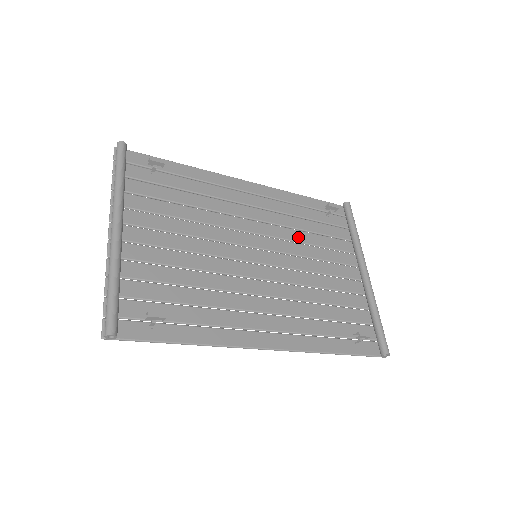
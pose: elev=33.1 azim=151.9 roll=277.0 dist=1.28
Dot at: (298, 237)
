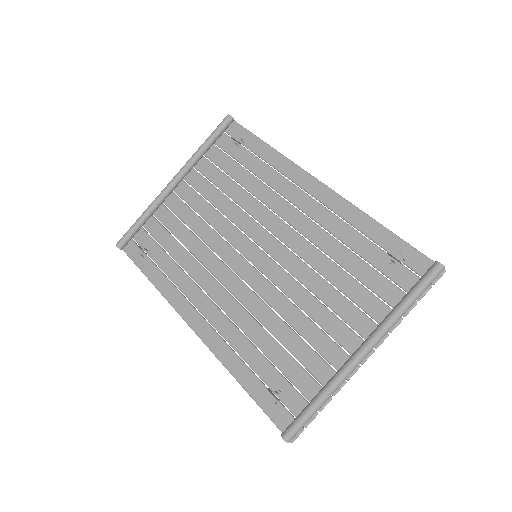
Dot at: (320, 264)
